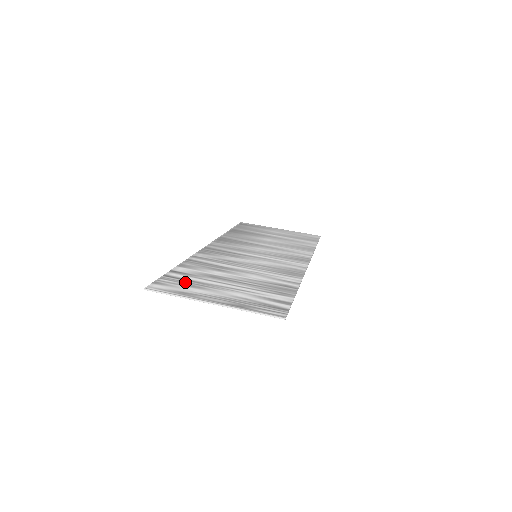
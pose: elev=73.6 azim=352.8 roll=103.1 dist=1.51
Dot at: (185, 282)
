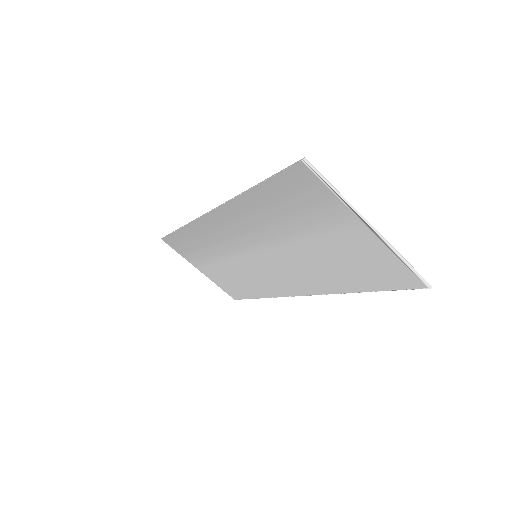
Dot at: (305, 197)
